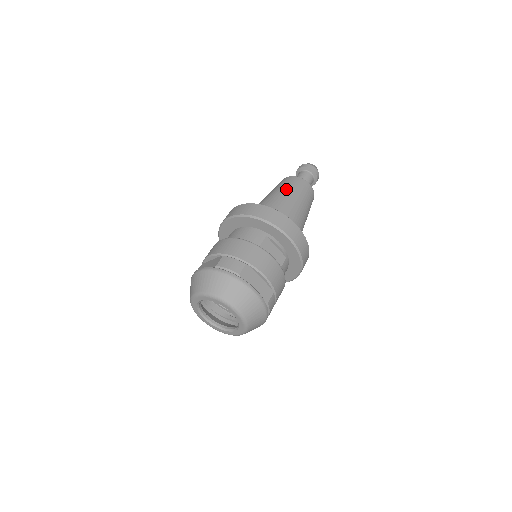
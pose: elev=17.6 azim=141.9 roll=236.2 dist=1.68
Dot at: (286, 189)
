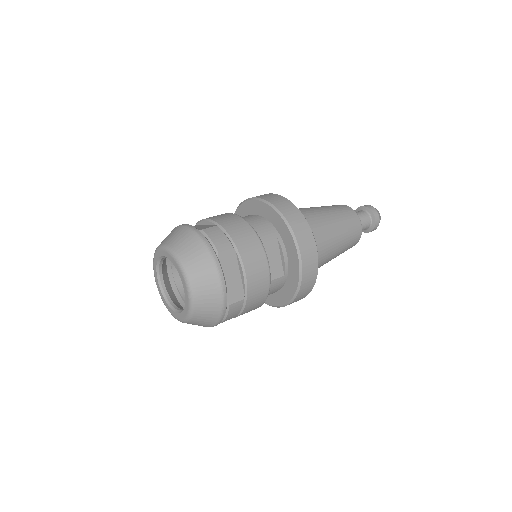
Dot at: (333, 212)
